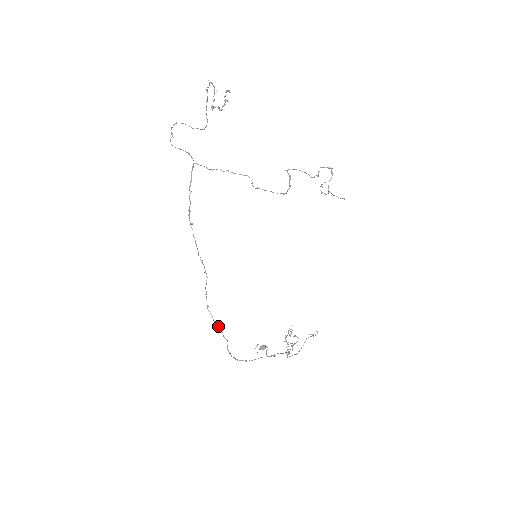
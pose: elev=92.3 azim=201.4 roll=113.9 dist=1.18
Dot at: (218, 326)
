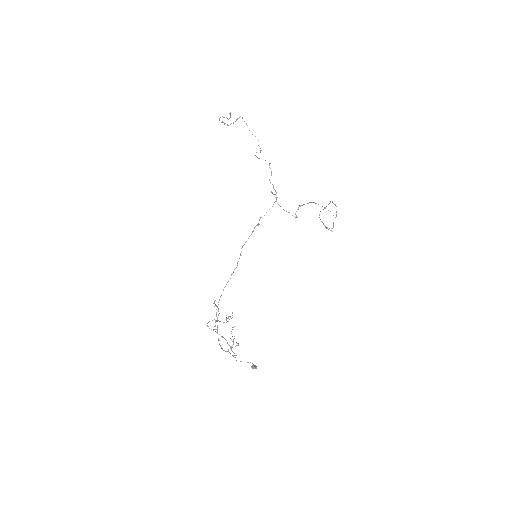
Dot at: occluded
